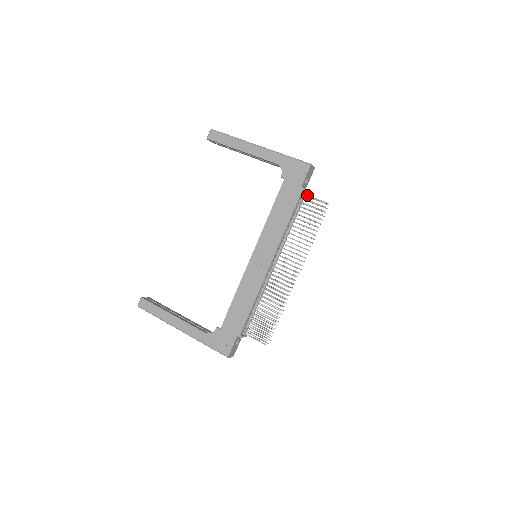
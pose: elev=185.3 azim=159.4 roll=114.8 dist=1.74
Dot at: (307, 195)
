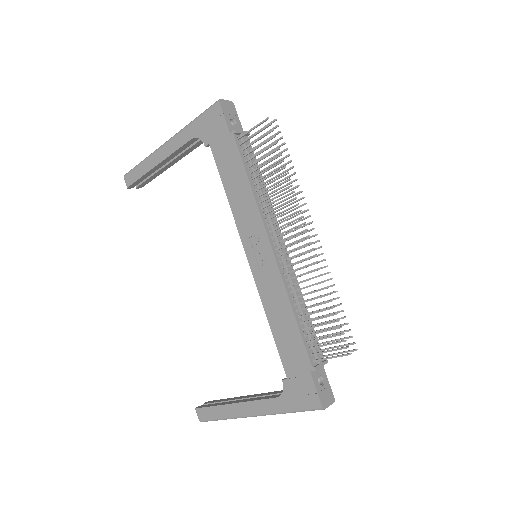
Dot at: (243, 134)
